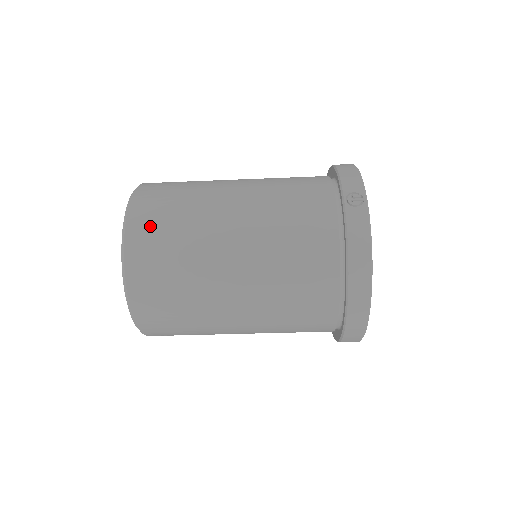
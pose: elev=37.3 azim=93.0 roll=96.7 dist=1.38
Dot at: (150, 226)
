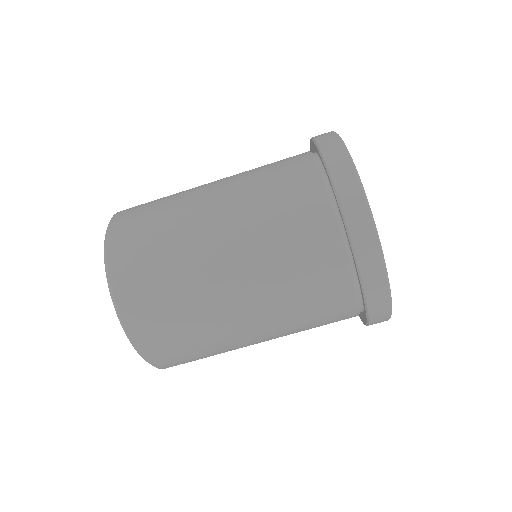
Dot at: occluded
